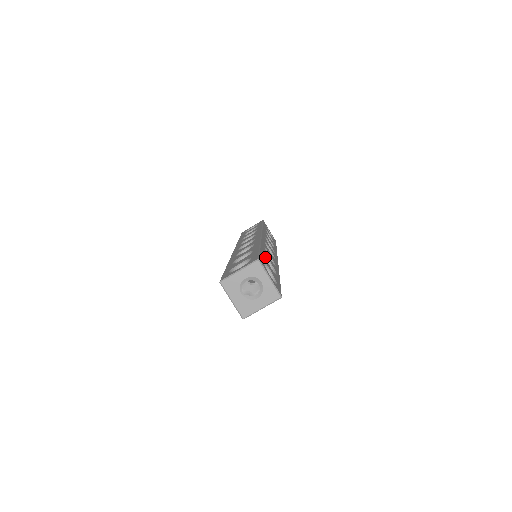
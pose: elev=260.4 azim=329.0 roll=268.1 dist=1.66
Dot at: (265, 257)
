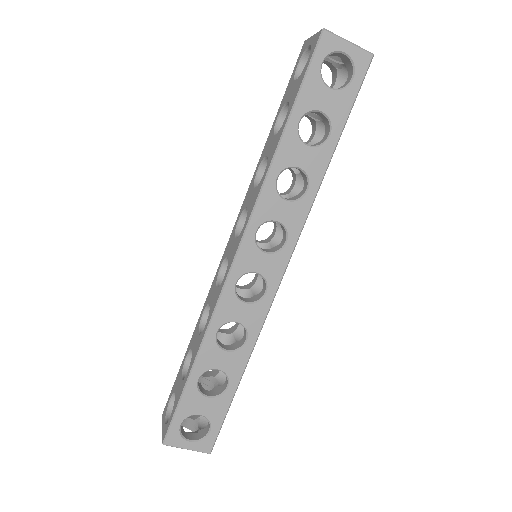
Dot at: (208, 370)
